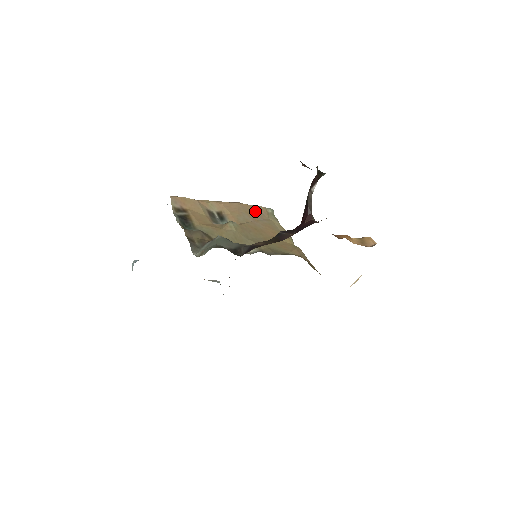
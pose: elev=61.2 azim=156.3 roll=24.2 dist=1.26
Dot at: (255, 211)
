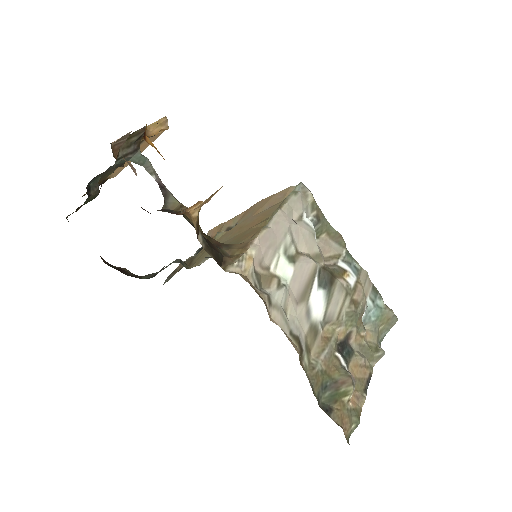
Dot at: (269, 201)
